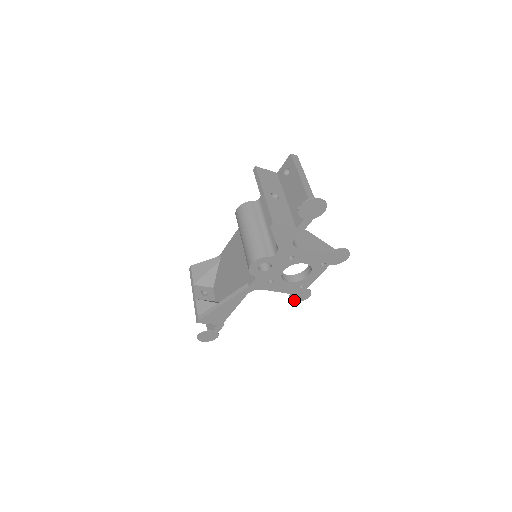
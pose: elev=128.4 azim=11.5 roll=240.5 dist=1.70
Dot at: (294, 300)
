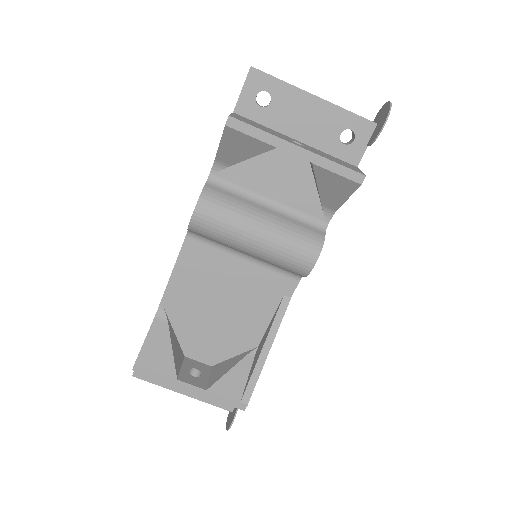
Dot at: occluded
